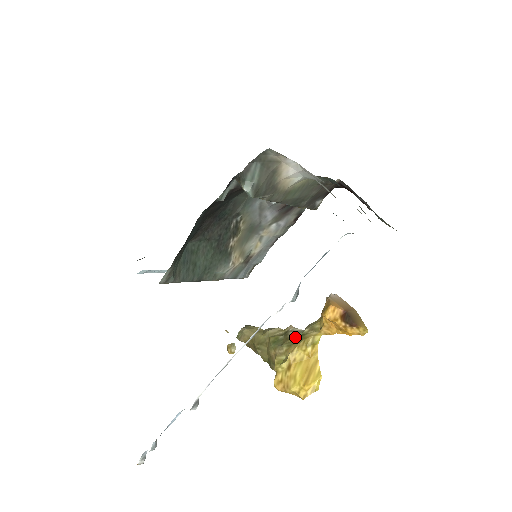
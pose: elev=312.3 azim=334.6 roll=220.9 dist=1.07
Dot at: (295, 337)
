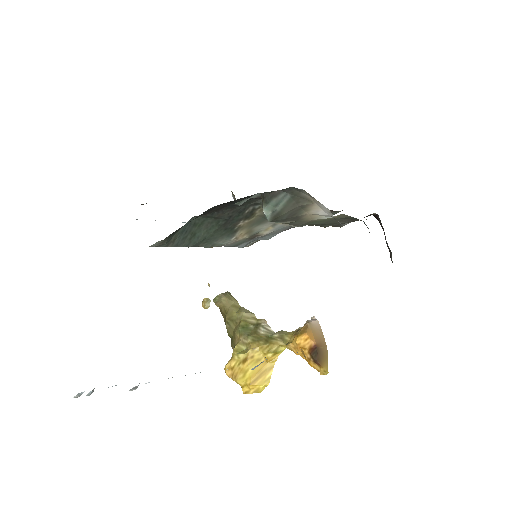
Dot at: (263, 335)
